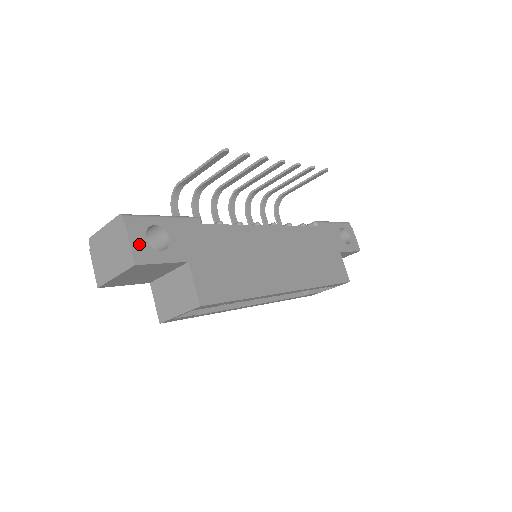
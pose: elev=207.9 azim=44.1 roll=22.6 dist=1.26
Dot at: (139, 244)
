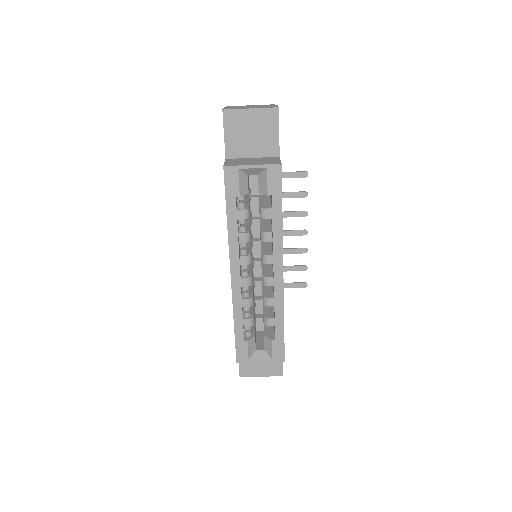
Dot at: occluded
